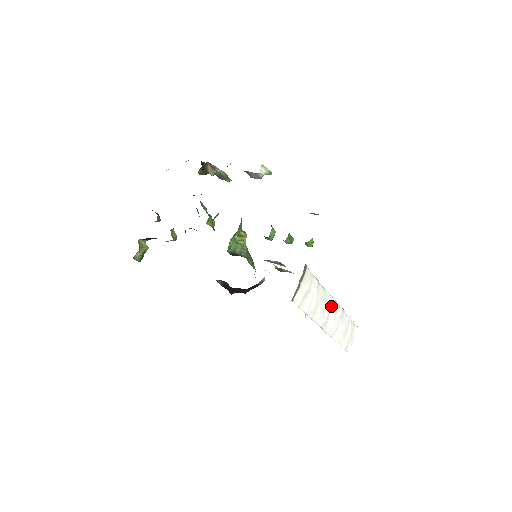
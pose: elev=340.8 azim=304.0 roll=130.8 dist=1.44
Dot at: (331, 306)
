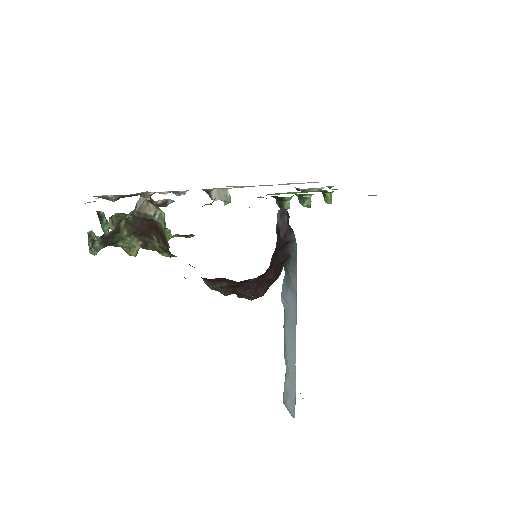
Dot at: occluded
